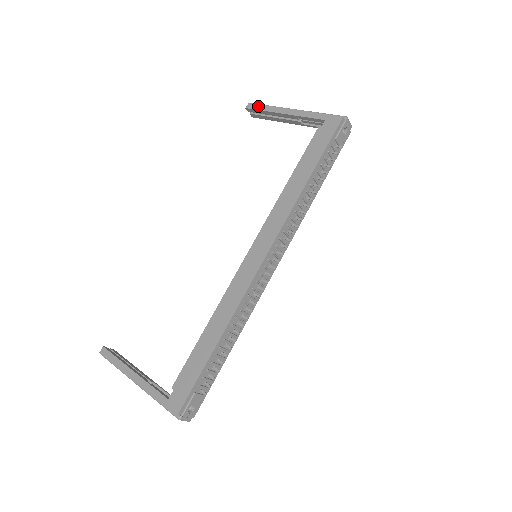
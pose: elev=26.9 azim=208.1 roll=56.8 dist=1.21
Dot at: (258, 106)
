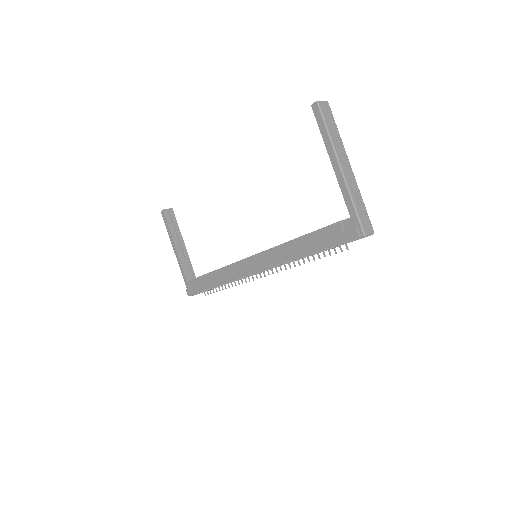
Dot at: (320, 120)
